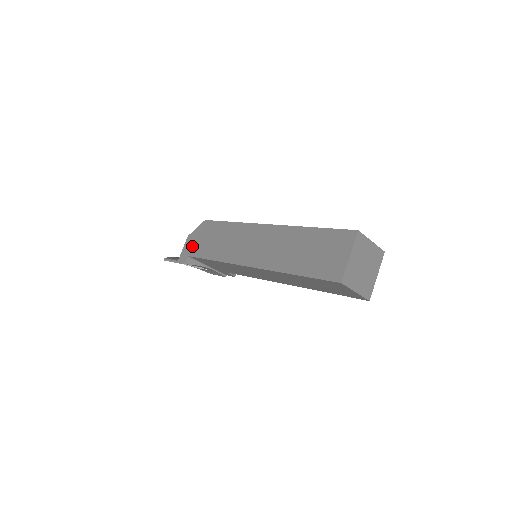
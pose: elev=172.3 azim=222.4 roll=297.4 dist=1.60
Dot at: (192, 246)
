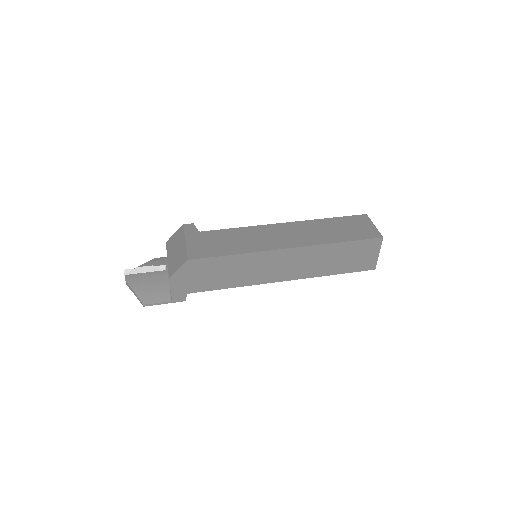
Dot at: (186, 286)
